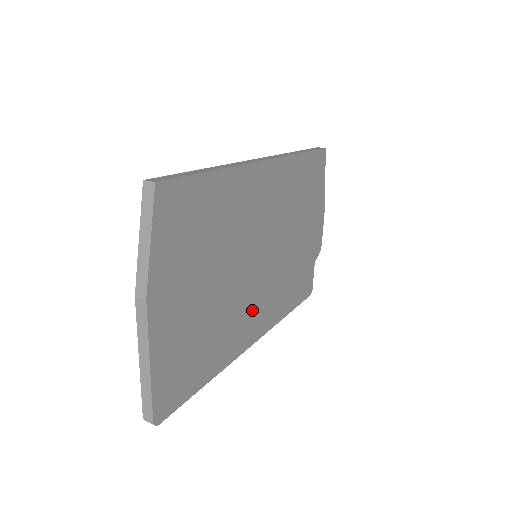
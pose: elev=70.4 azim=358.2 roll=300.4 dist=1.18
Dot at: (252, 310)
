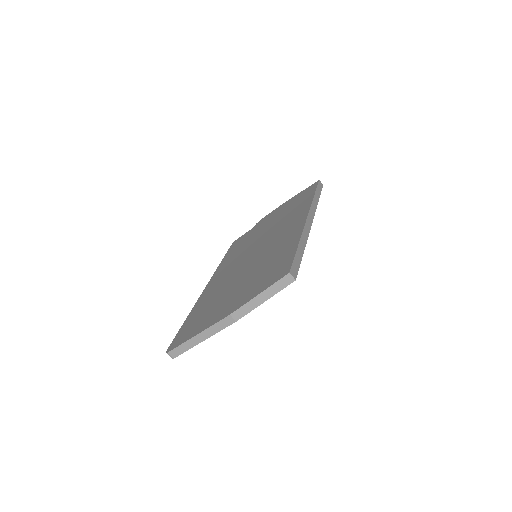
Dot at: occluded
